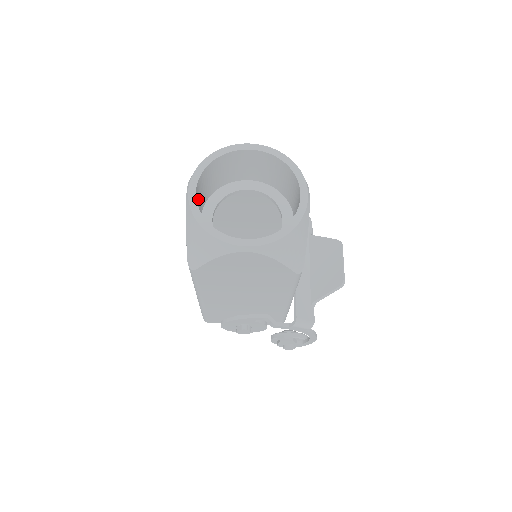
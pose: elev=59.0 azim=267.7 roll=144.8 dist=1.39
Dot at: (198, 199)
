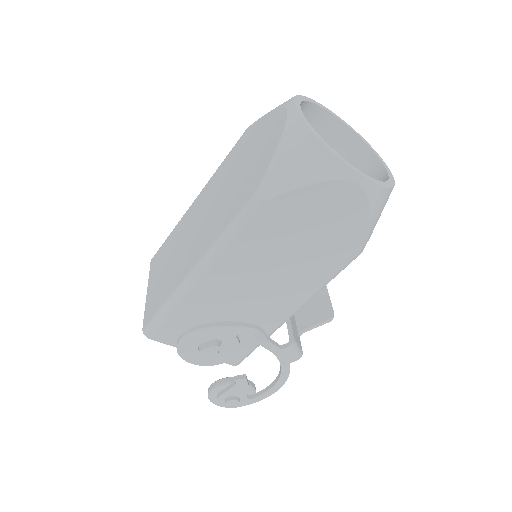
Dot at: occluded
